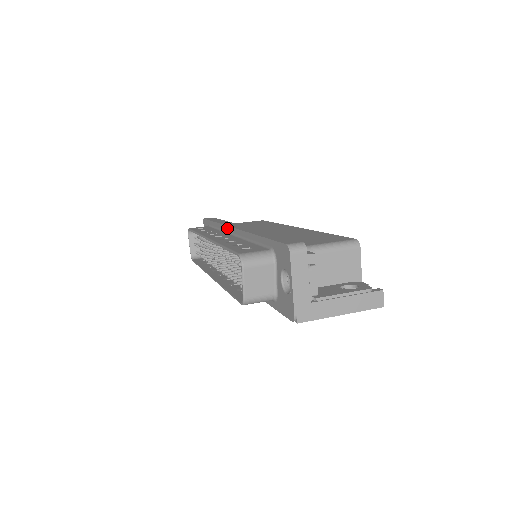
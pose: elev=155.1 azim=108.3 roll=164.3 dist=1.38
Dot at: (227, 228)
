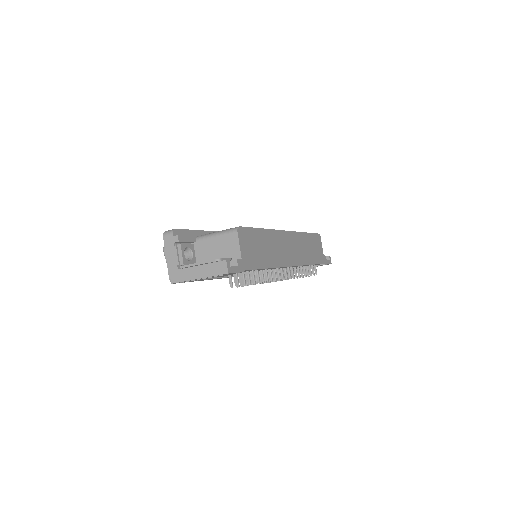
Dot at: occluded
